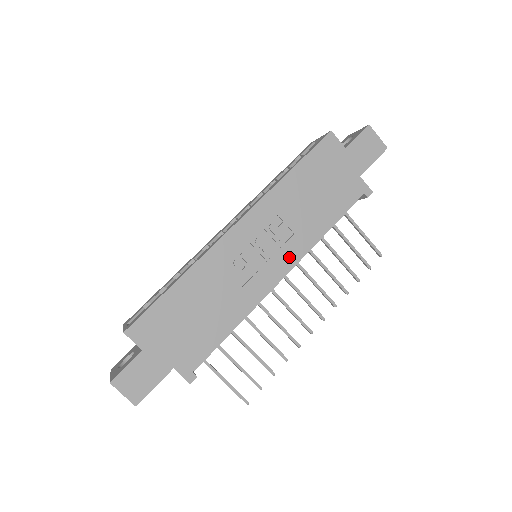
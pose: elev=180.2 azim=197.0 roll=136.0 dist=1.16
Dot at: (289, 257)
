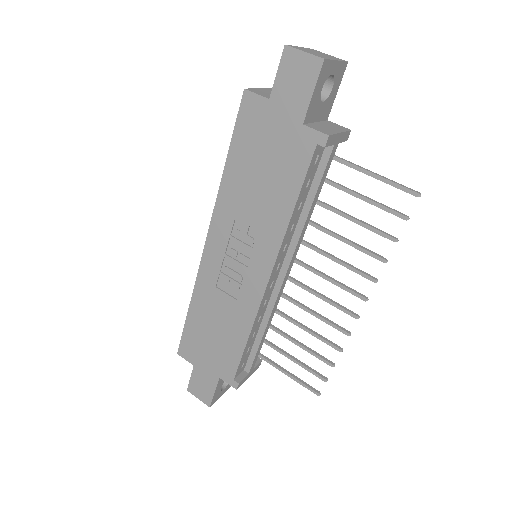
Dot at: (265, 258)
